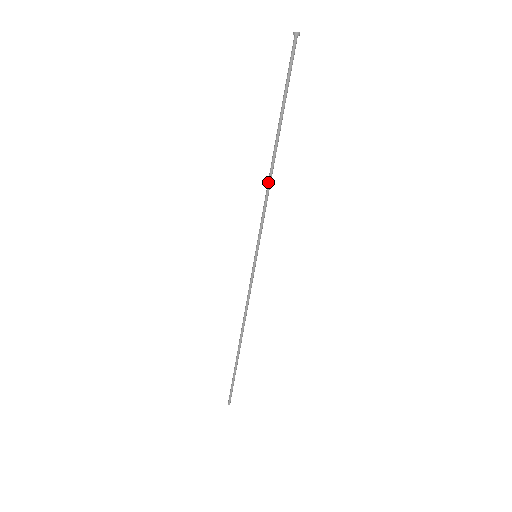
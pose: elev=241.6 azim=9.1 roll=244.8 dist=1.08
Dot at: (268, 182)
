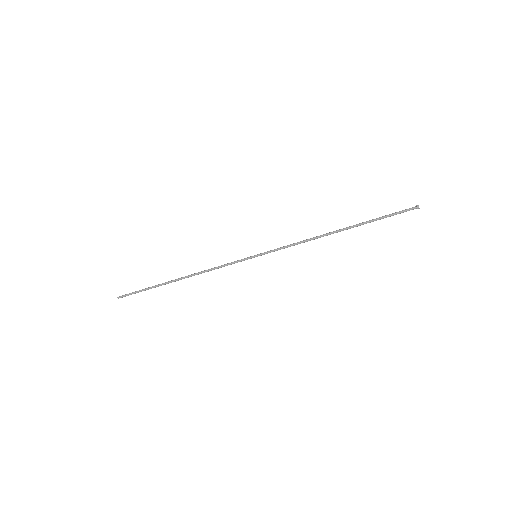
Dot at: (315, 237)
